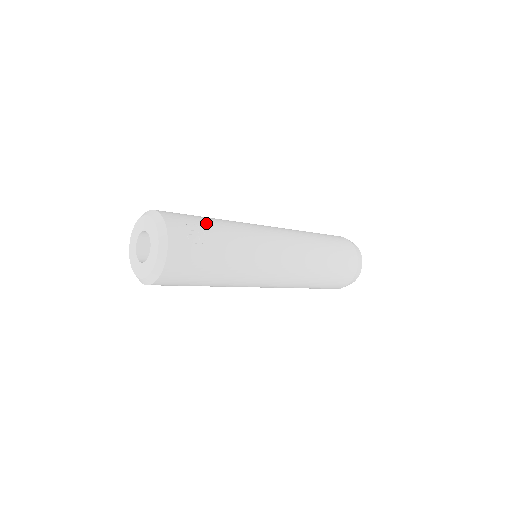
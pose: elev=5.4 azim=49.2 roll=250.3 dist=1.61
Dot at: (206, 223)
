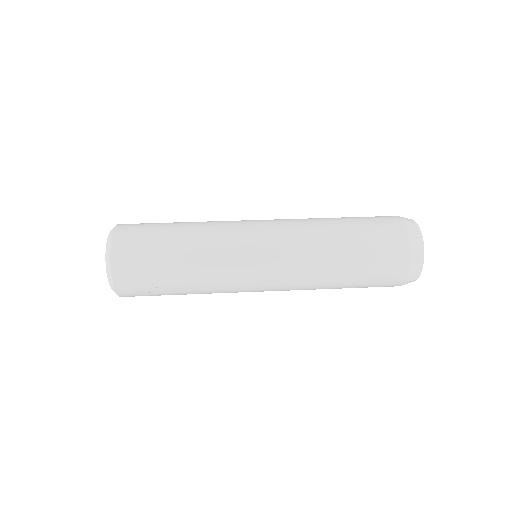
Dot at: (164, 276)
